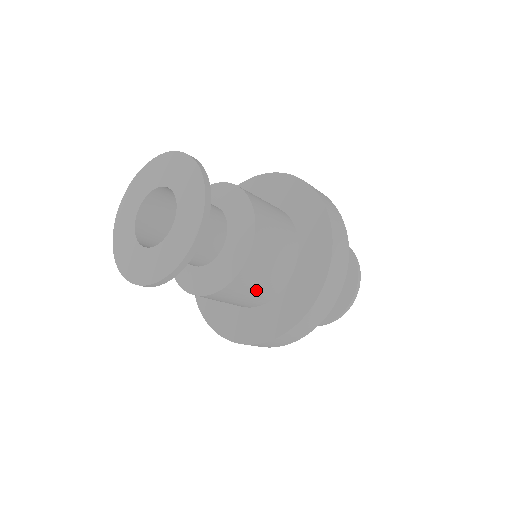
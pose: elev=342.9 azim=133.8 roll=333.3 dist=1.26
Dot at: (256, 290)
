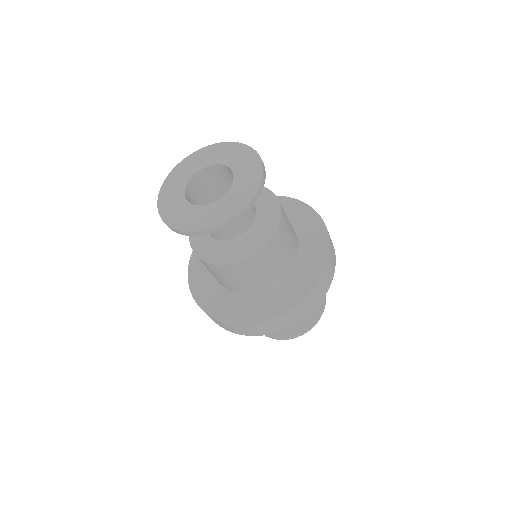
Dot at: (272, 267)
